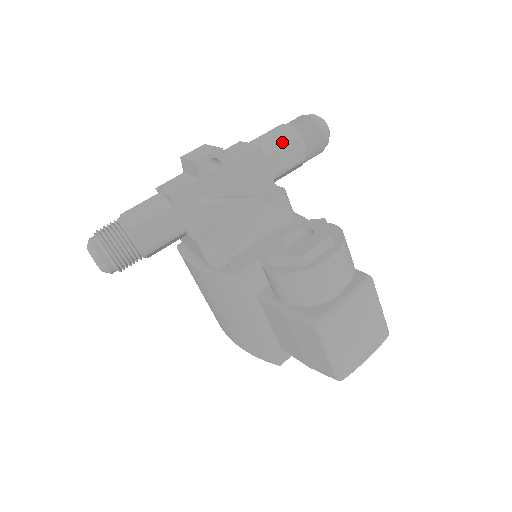
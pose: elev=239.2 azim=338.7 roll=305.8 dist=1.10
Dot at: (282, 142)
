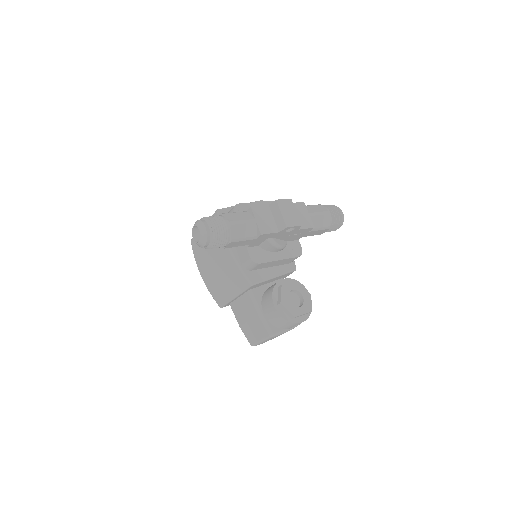
Dot at: (322, 227)
